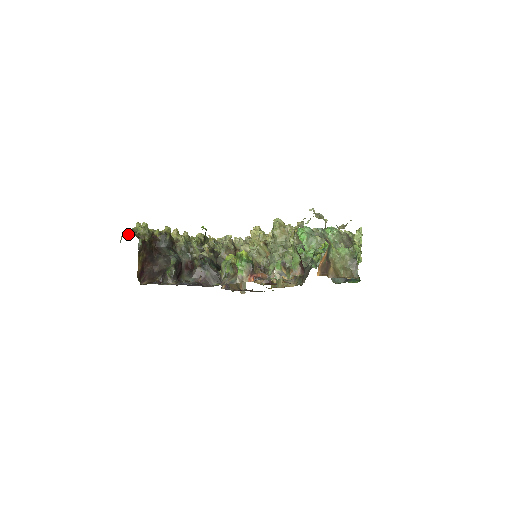
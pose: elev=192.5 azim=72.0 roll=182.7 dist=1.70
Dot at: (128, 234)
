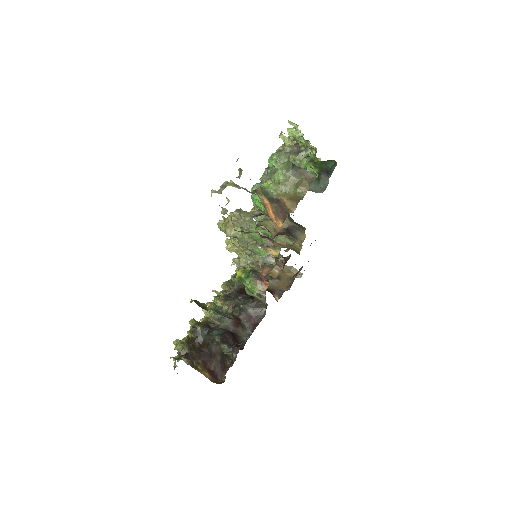
Dot at: (174, 364)
